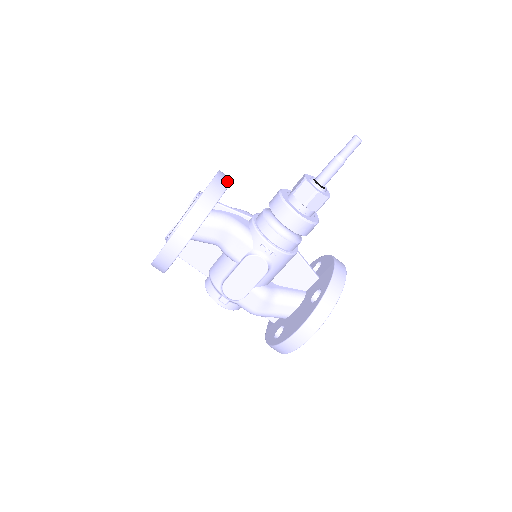
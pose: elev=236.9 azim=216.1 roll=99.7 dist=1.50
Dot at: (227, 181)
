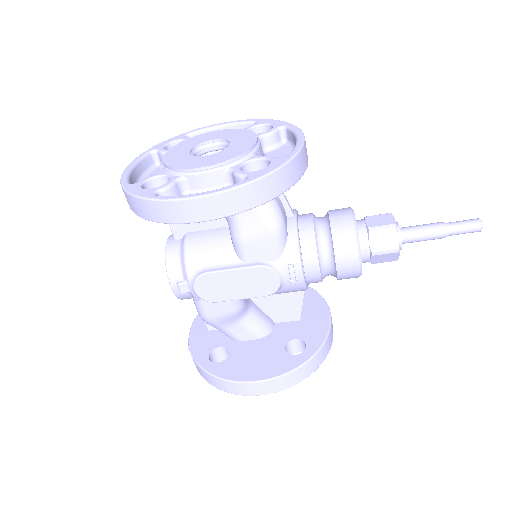
Dot at: occluded
